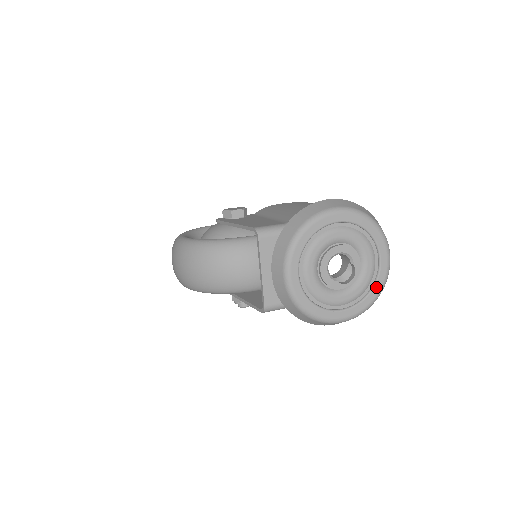
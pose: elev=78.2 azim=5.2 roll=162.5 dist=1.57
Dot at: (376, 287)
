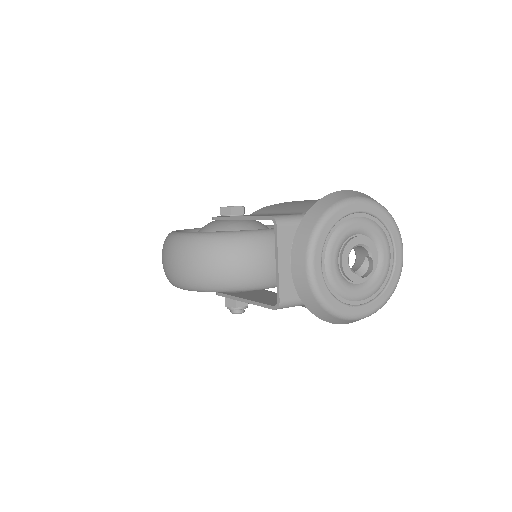
Dot at: (391, 283)
